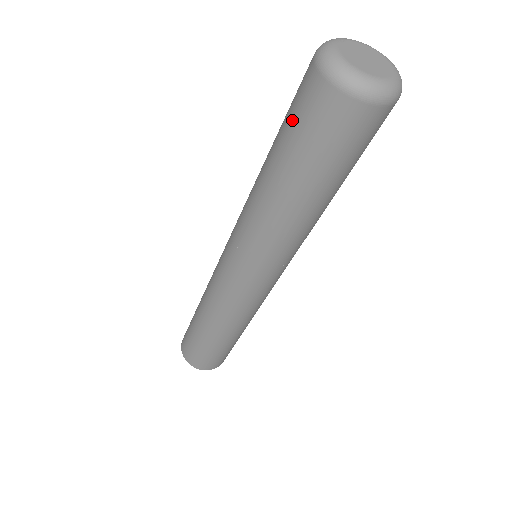
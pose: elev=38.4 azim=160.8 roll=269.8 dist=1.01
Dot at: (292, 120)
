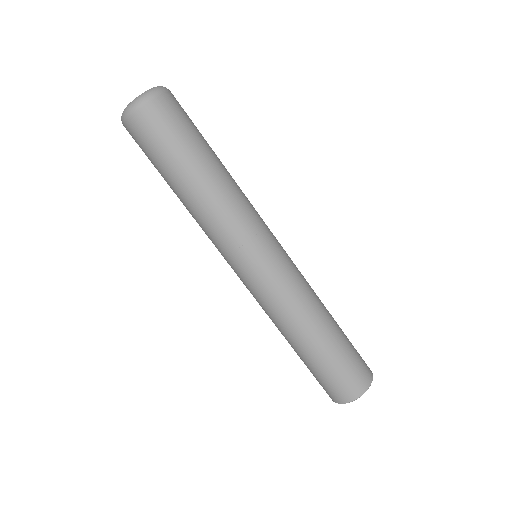
Dot at: occluded
